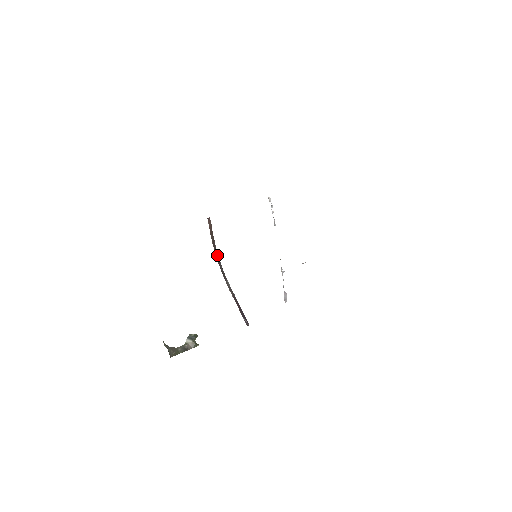
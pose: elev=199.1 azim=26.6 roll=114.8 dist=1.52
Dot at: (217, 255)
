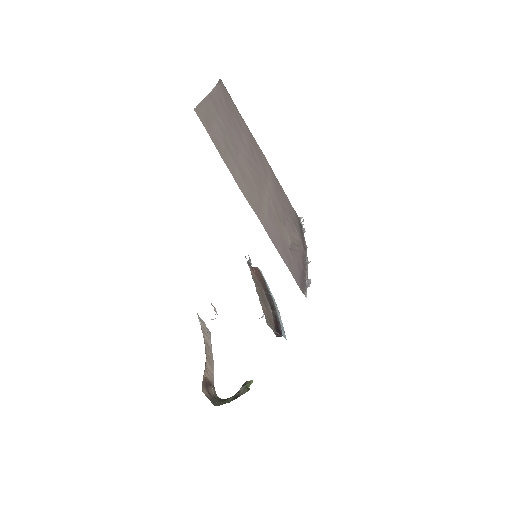
Dot at: (269, 295)
